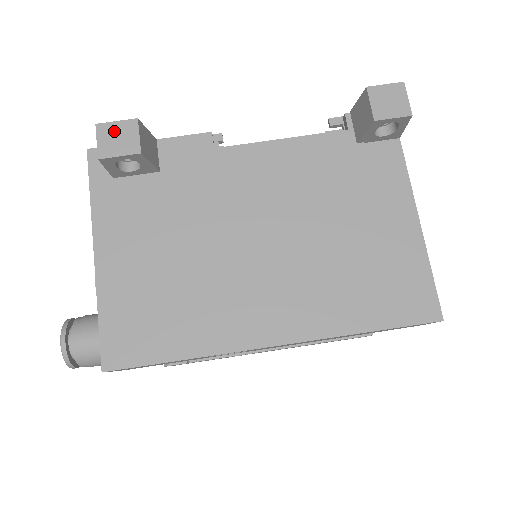
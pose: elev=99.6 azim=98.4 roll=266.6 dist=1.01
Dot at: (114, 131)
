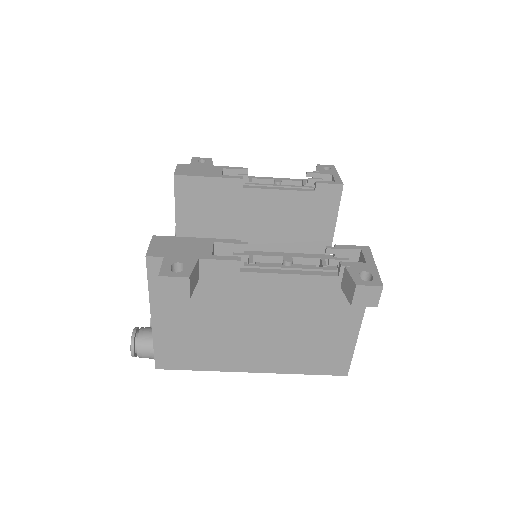
Dot at: (172, 283)
